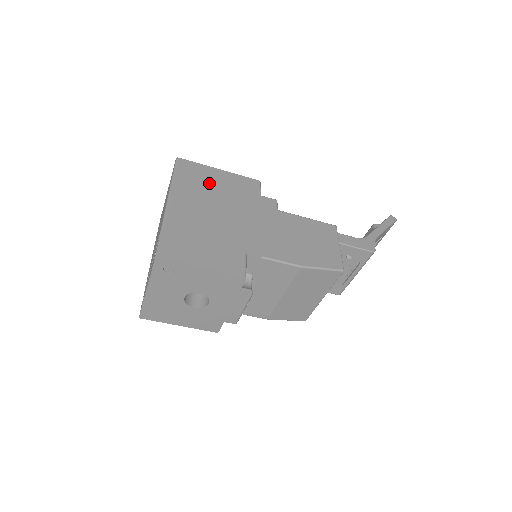
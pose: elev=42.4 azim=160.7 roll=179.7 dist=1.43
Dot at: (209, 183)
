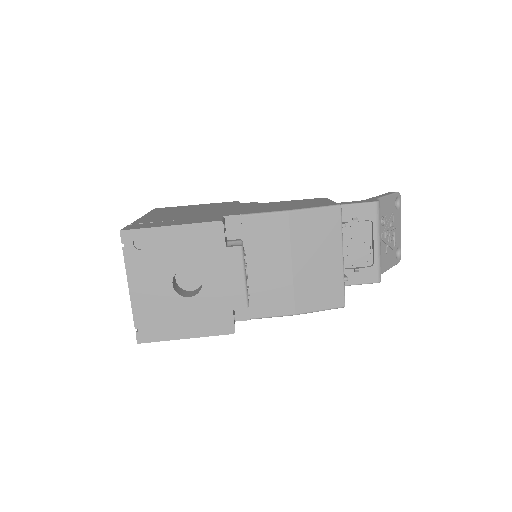
Dot at: (184, 208)
